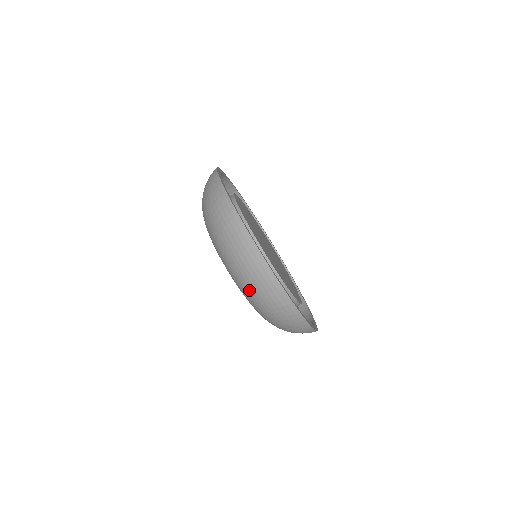
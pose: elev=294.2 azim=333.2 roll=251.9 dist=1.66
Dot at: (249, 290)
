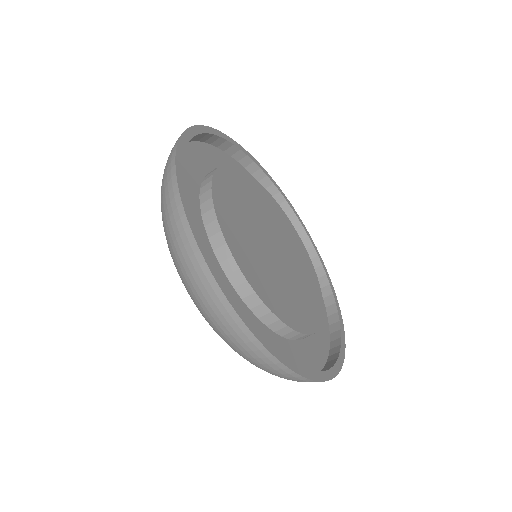
Dot at: occluded
